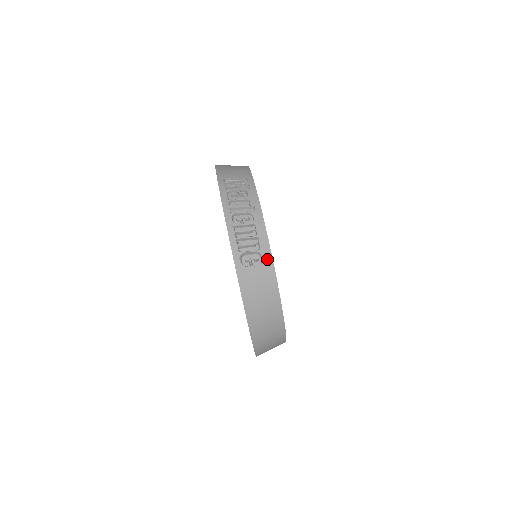
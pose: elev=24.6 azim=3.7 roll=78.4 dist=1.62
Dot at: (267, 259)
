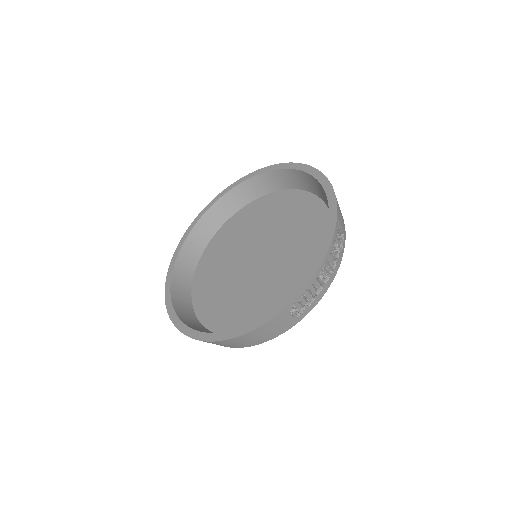
Dot at: (301, 316)
